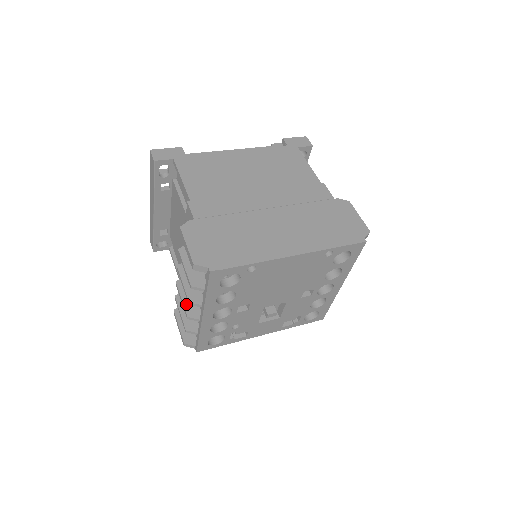
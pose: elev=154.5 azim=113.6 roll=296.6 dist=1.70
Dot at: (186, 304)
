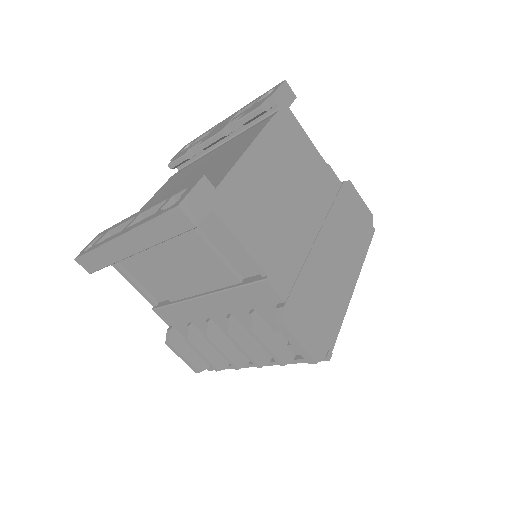
Dot at: (230, 356)
